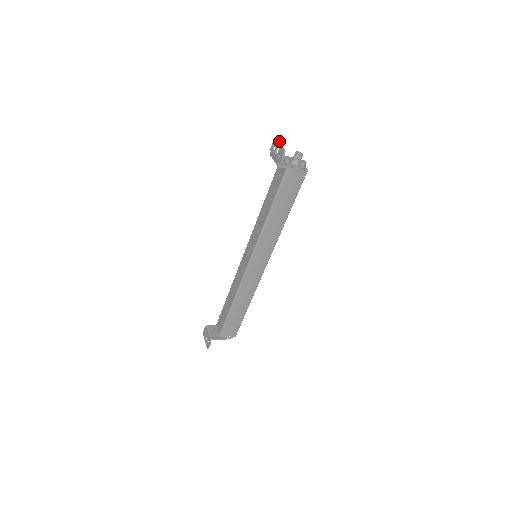
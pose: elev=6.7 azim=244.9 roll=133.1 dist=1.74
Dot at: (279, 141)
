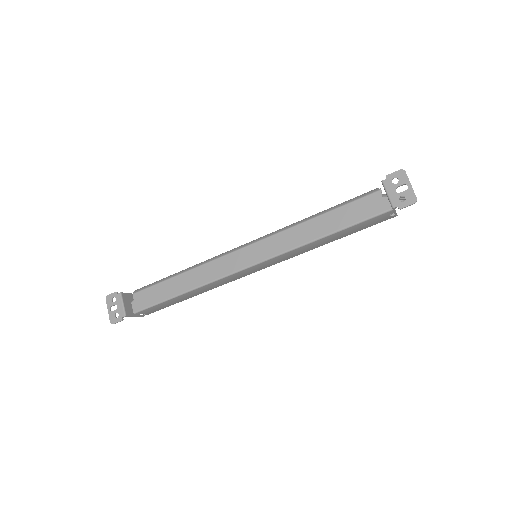
Dot at: occluded
